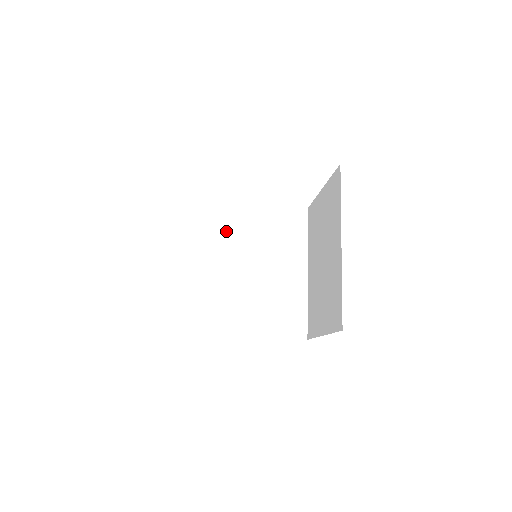
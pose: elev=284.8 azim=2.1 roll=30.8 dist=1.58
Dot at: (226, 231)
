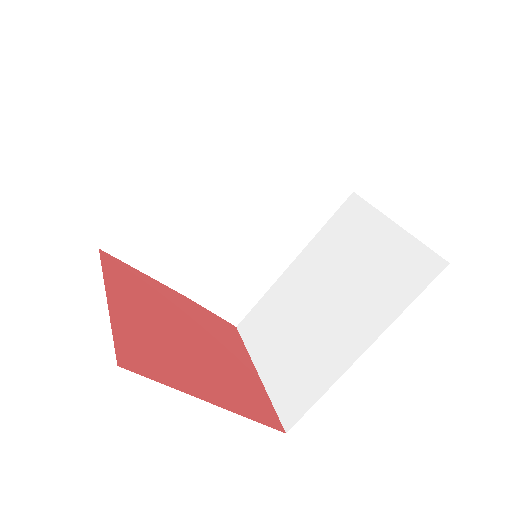
Dot at: (239, 152)
